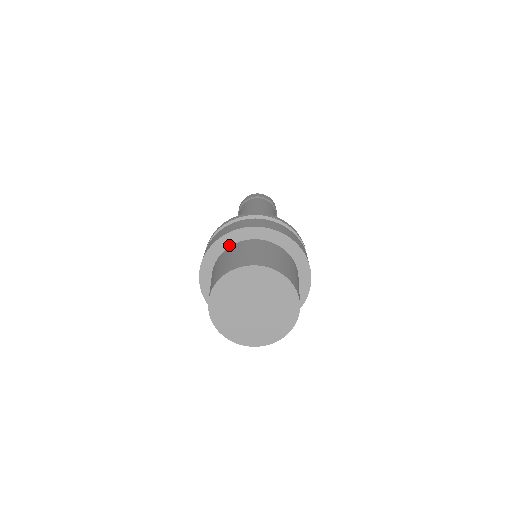
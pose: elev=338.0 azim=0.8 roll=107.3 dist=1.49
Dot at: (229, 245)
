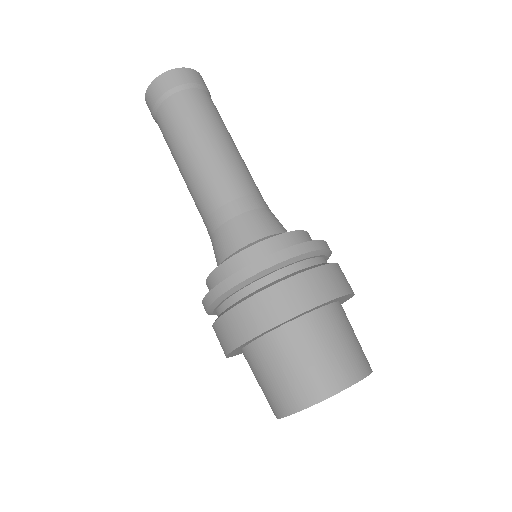
Dot at: (239, 351)
